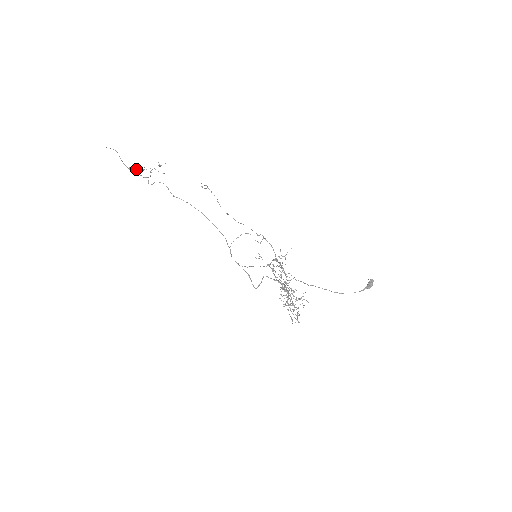
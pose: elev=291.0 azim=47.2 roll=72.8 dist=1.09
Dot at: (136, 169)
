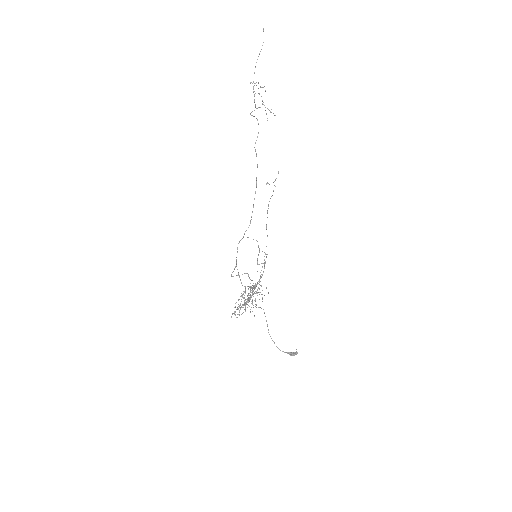
Dot at: (253, 91)
